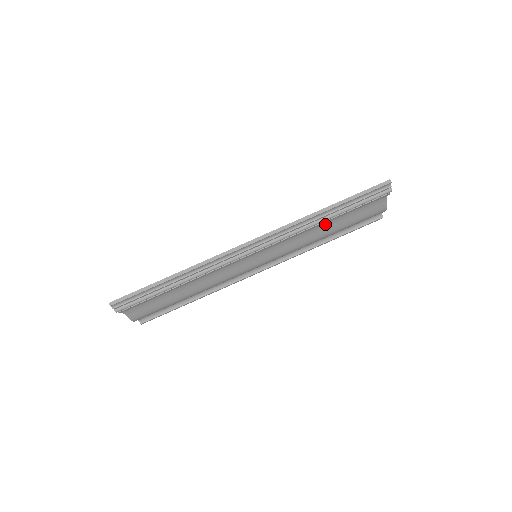
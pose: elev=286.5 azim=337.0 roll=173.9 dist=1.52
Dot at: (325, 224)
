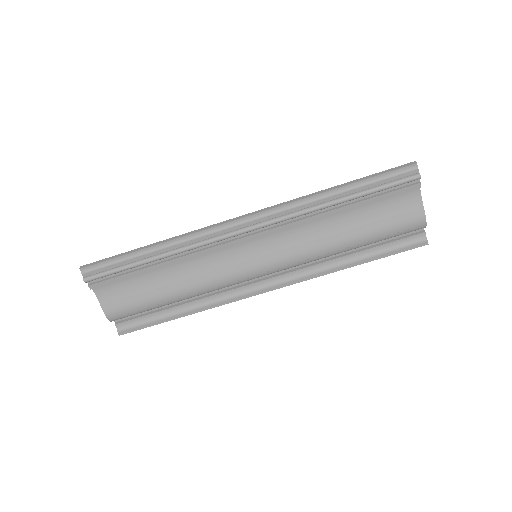
Dot at: (340, 221)
